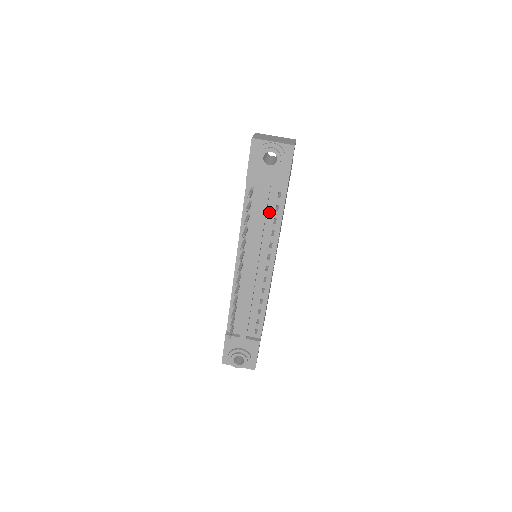
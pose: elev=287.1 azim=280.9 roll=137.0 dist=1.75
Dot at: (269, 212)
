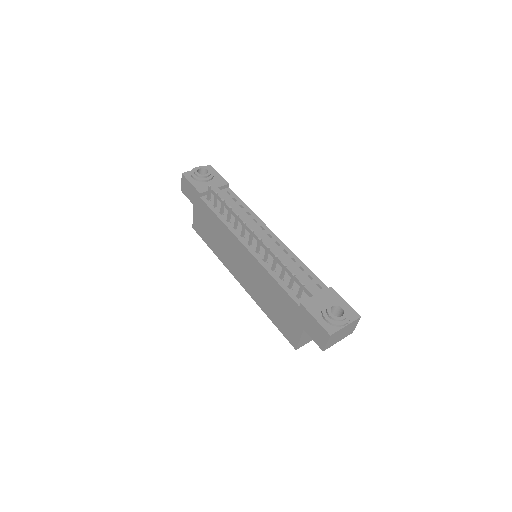
Dot at: occluded
